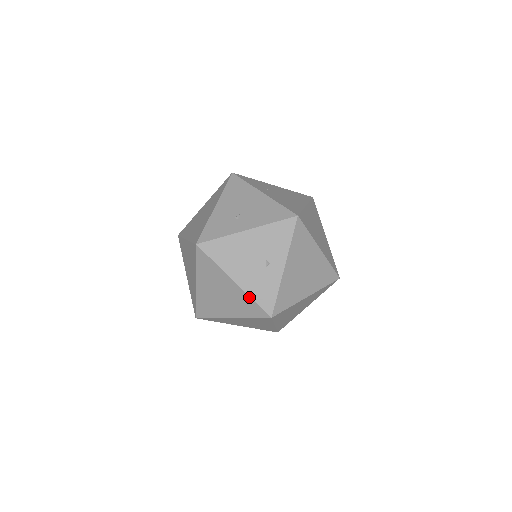
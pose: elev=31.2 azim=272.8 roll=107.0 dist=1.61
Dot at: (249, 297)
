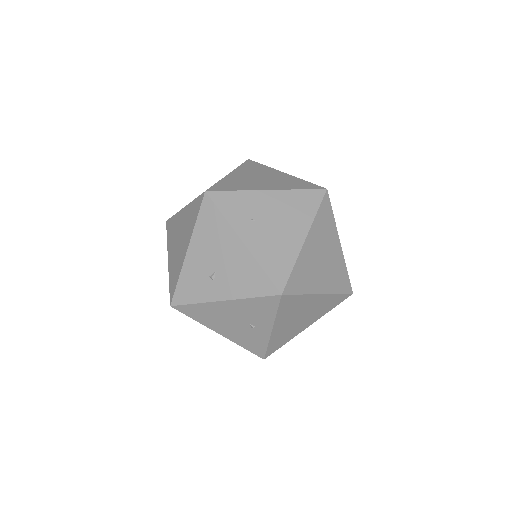
Dot at: occluded
